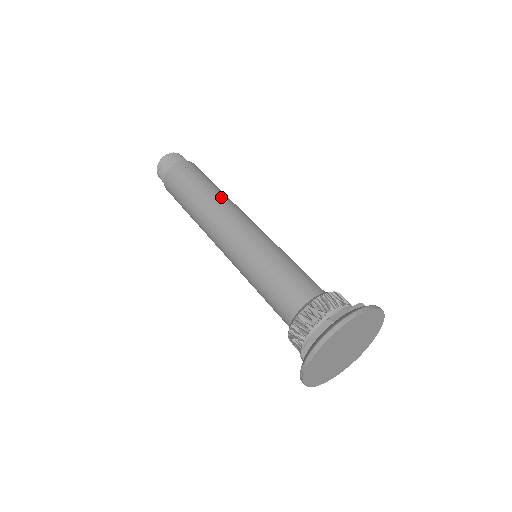
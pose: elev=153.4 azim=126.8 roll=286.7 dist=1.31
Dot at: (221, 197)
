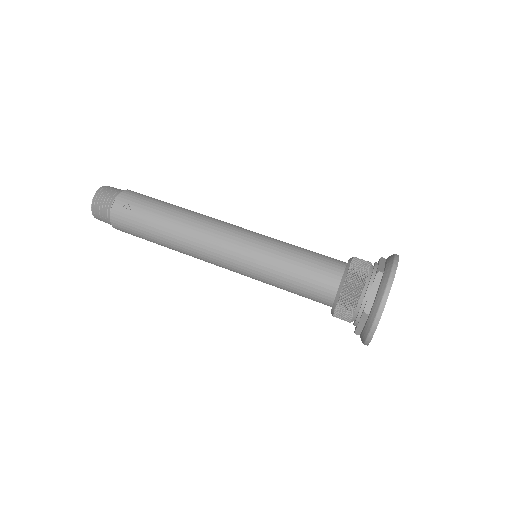
Dot at: (183, 226)
